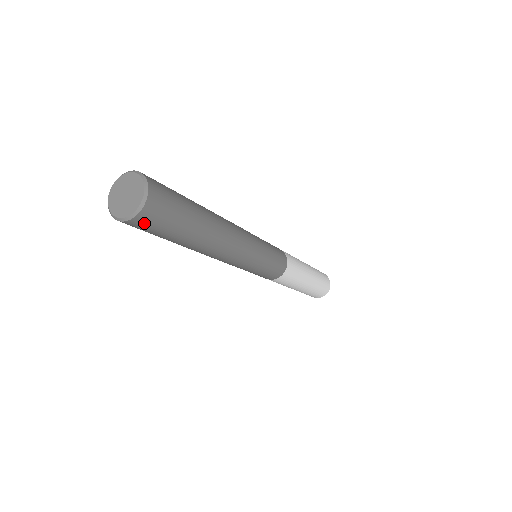
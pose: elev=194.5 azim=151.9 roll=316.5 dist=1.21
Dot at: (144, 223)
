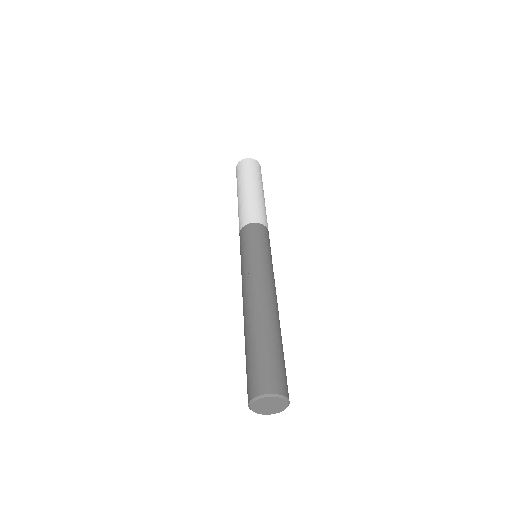
Dot at: occluded
